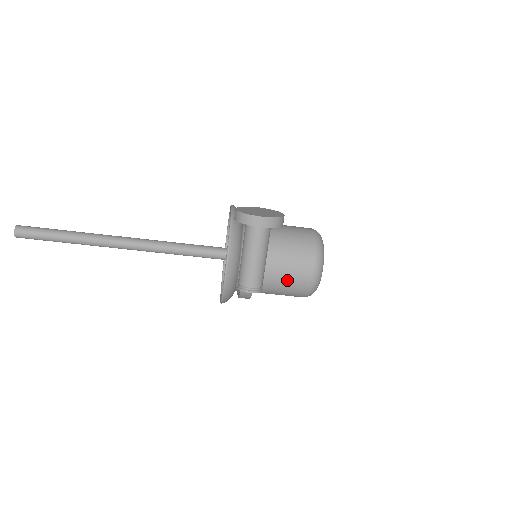
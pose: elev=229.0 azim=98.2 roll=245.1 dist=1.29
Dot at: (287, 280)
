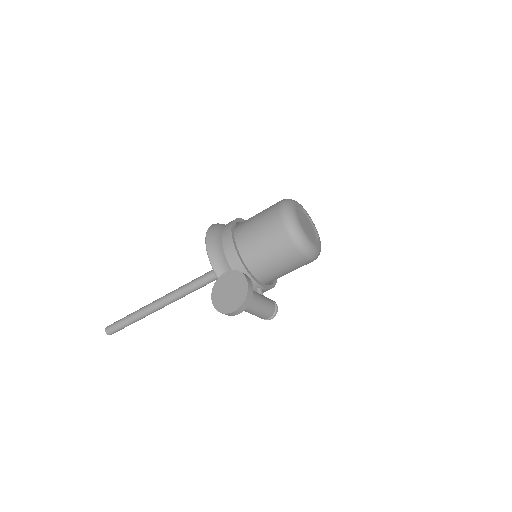
Dot at: (291, 270)
